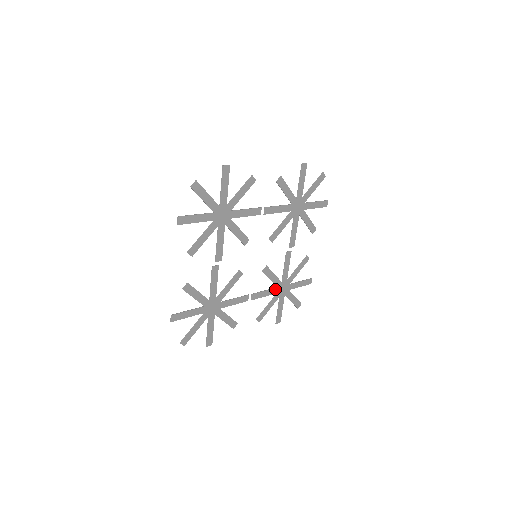
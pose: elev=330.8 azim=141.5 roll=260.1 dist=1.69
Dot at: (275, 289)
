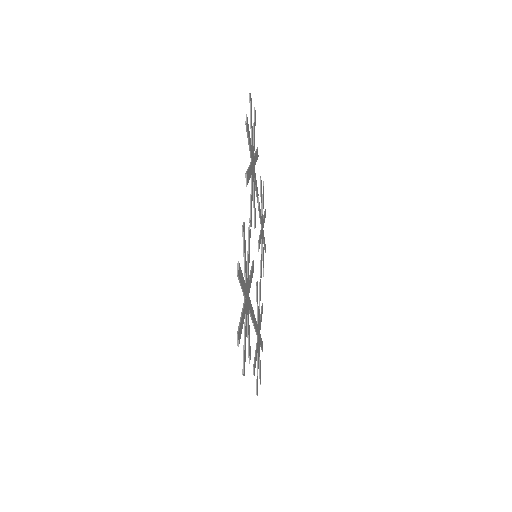
Dot at: (257, 328)
